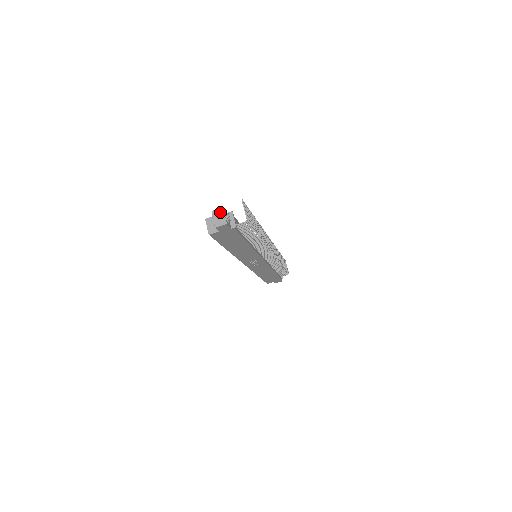
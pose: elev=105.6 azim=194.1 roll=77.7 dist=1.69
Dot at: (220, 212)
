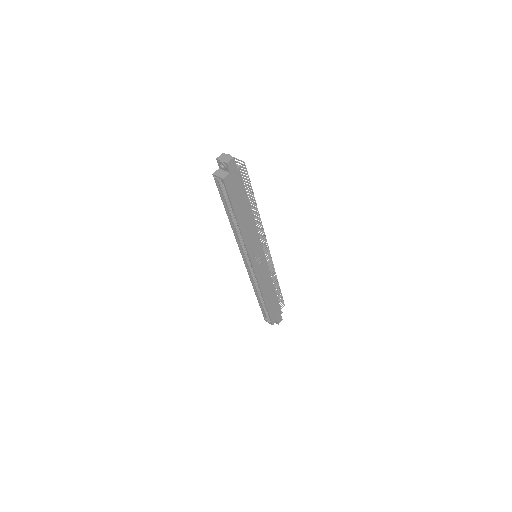
Dot at: (223, 155)
